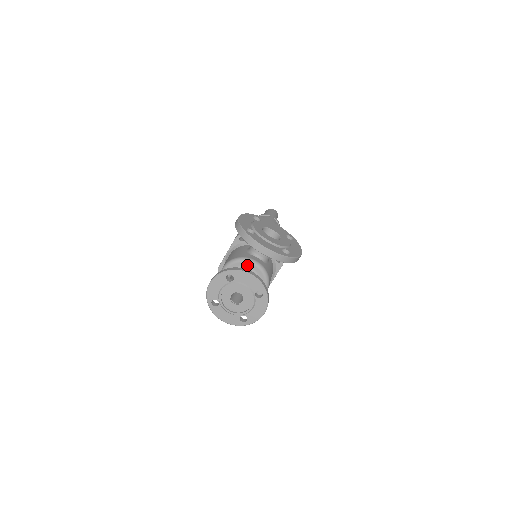
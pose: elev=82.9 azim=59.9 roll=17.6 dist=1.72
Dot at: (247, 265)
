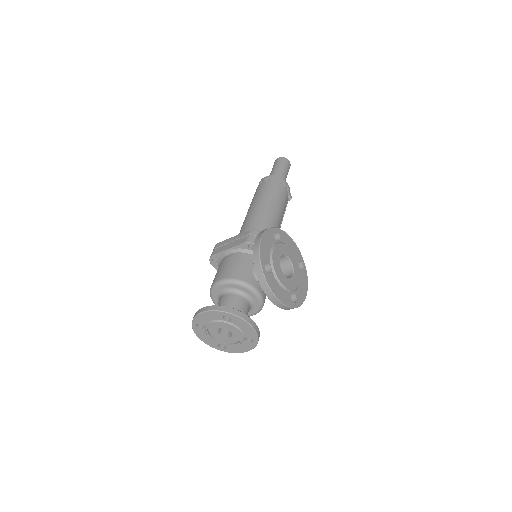
Dot at: (247, 292)
